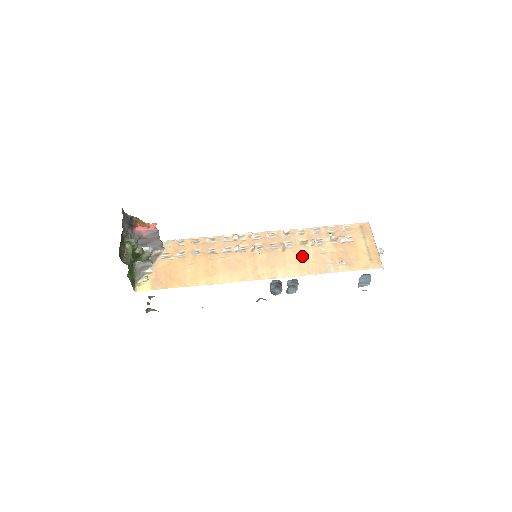
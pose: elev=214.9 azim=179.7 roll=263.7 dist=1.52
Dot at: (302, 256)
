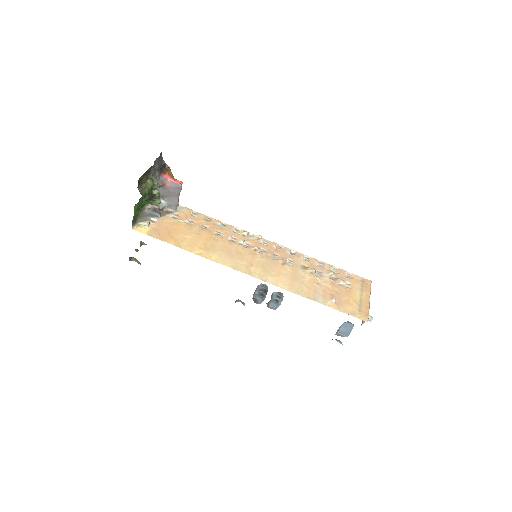
Dot at: (298, 276)
